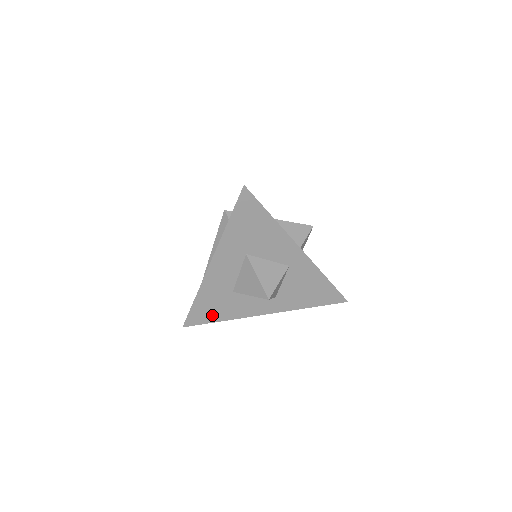
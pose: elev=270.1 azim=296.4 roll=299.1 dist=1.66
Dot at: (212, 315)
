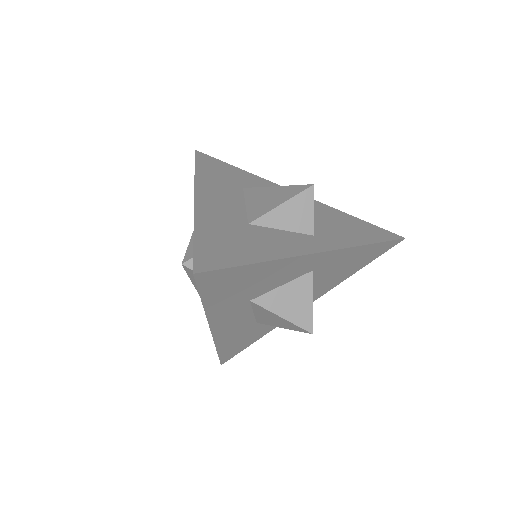
Dot at: (246, 343)
